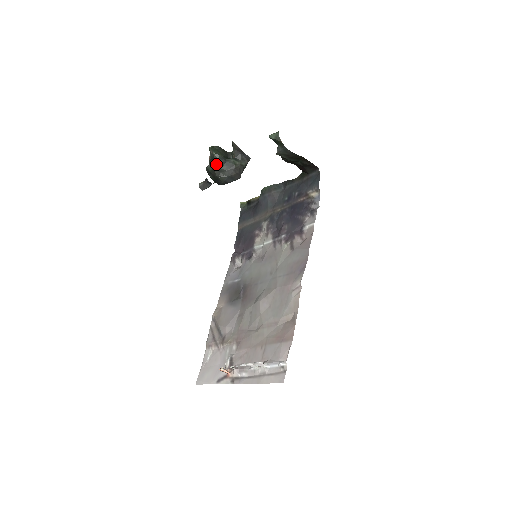
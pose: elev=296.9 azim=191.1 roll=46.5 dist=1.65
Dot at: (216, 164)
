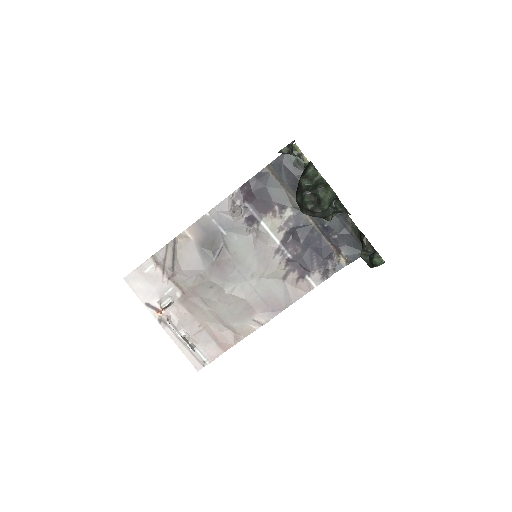
Dot at: (316, 211)
